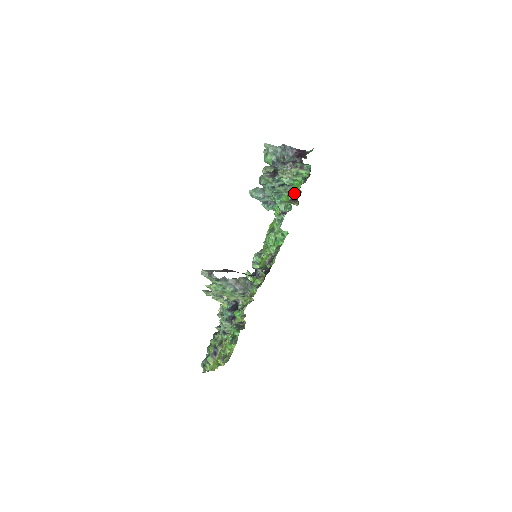
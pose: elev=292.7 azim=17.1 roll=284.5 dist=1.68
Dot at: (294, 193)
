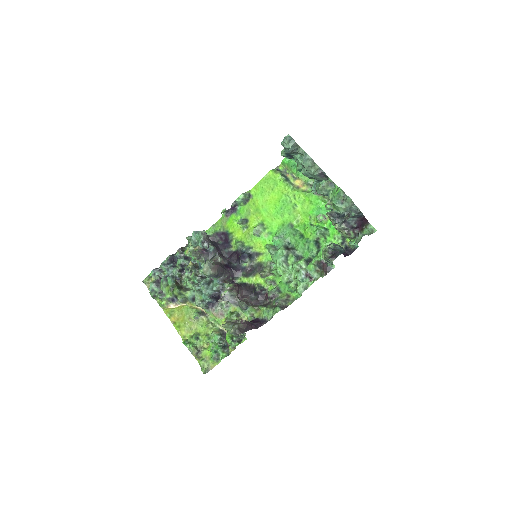
Dot at: occluded
